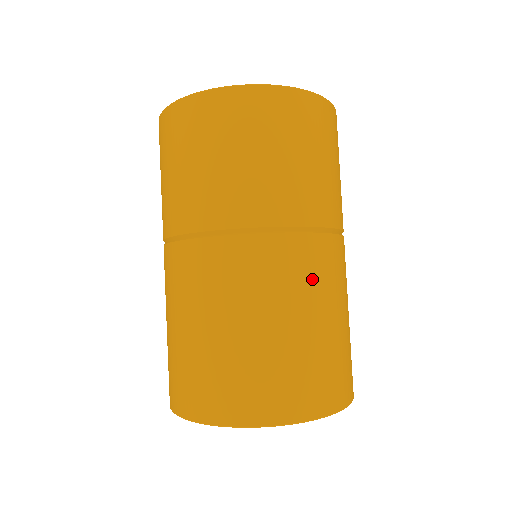
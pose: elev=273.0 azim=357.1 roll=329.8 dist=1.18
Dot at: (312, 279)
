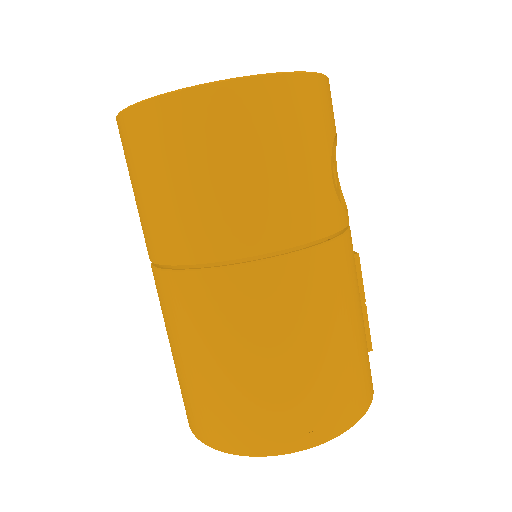
Dot at: (233, 319)
